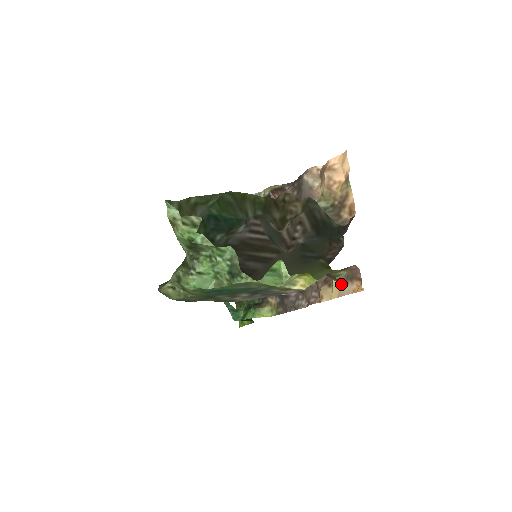
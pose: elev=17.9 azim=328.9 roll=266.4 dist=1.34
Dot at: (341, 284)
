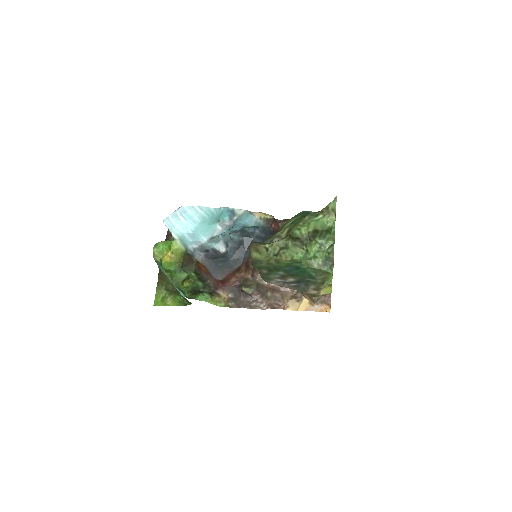
Dot at: (312, 303)
